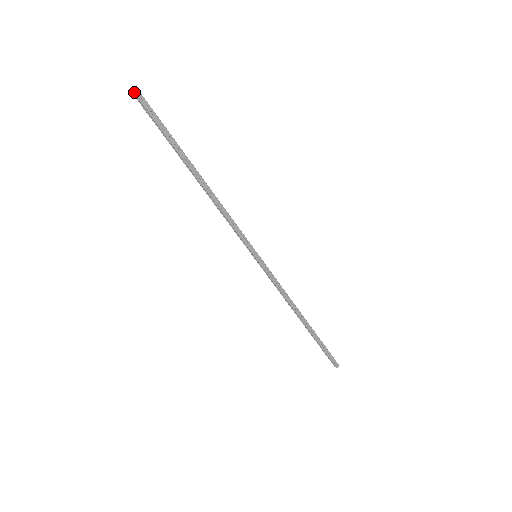
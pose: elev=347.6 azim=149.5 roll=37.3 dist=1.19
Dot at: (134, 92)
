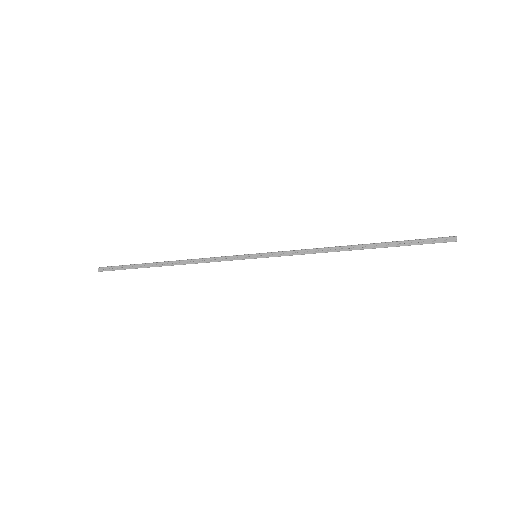
Dot at: (98, 271)
